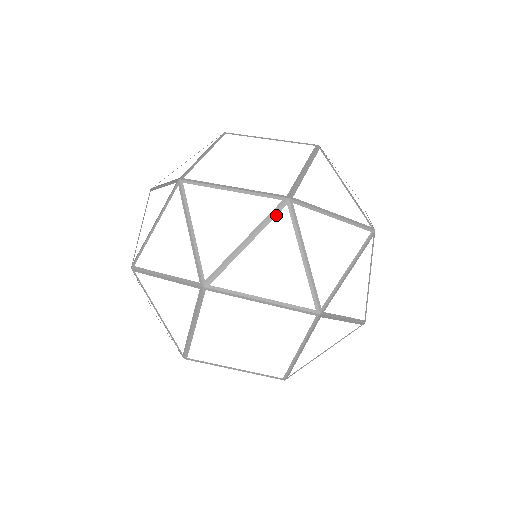
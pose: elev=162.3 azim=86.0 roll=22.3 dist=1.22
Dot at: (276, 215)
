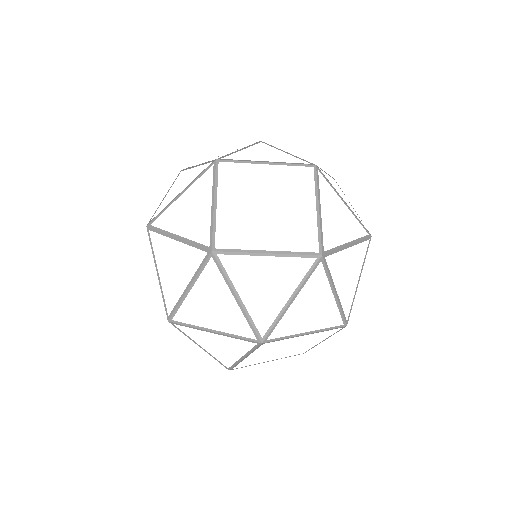
Dot at: occluded
